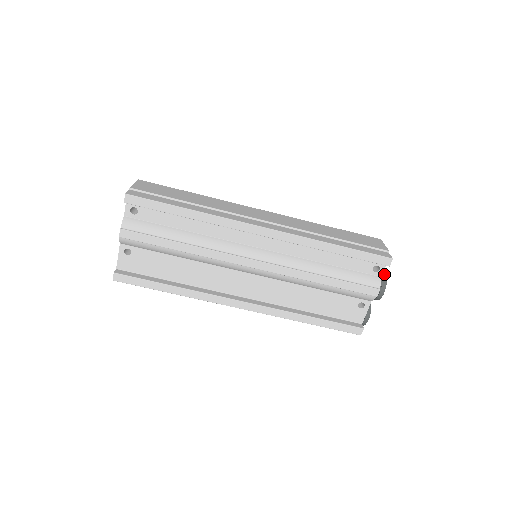
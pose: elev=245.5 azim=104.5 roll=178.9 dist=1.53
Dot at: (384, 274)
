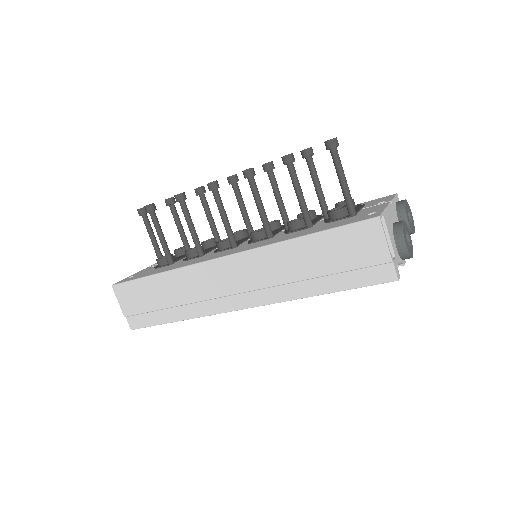
Dot at: (403, 247)
